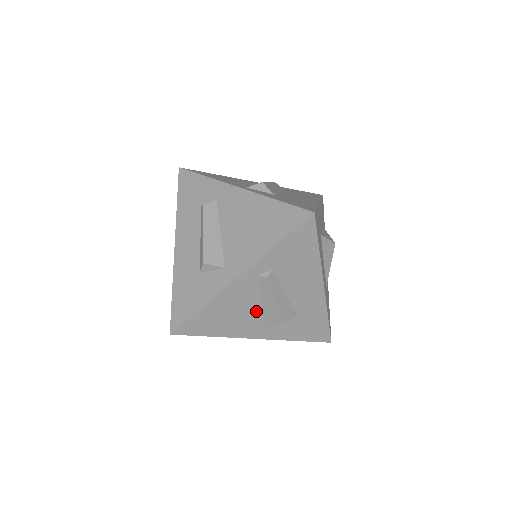
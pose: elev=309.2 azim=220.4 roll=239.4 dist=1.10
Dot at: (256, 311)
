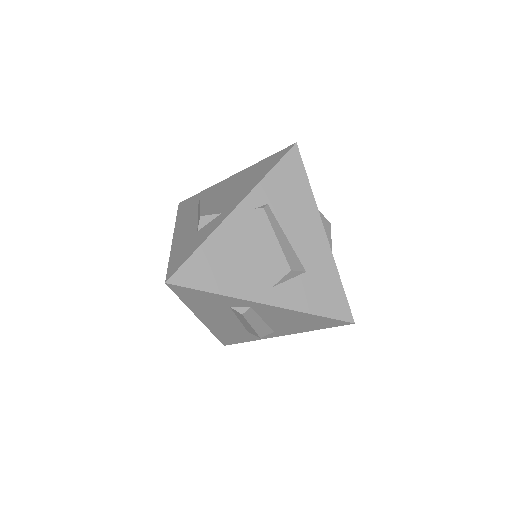
Dot at: (259, 259)
